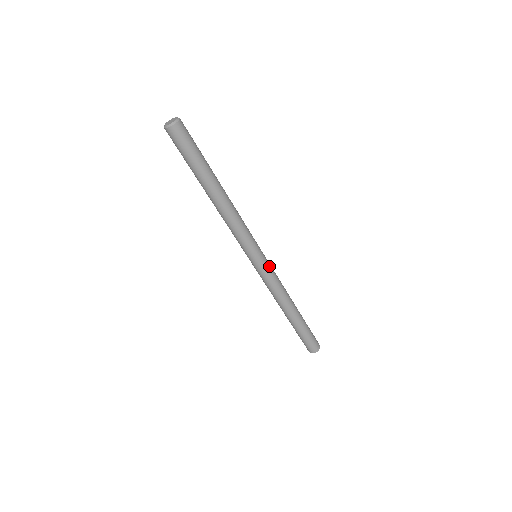
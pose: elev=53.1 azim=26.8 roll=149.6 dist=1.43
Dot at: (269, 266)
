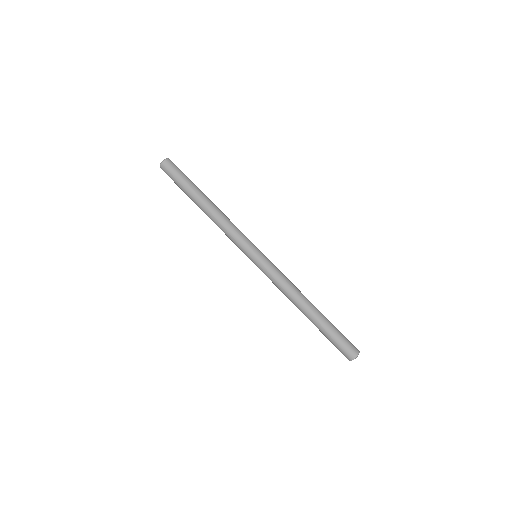
Dot at: occluded
